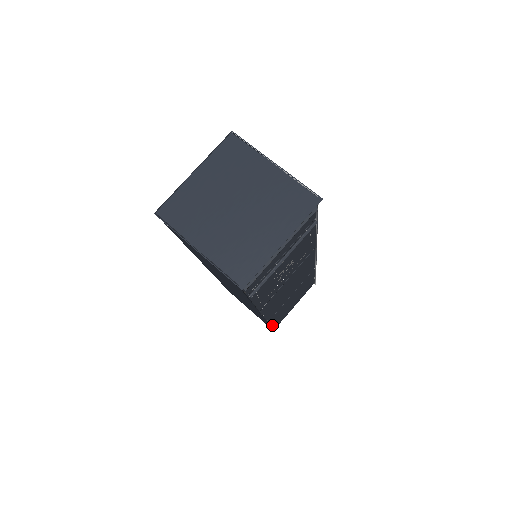
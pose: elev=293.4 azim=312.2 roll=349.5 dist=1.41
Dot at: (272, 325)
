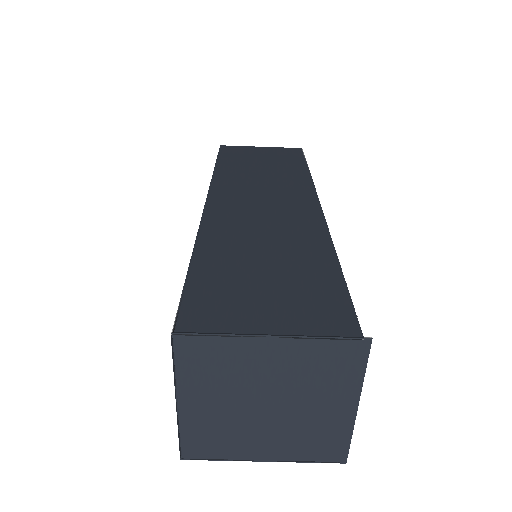
Dot at: occluded
